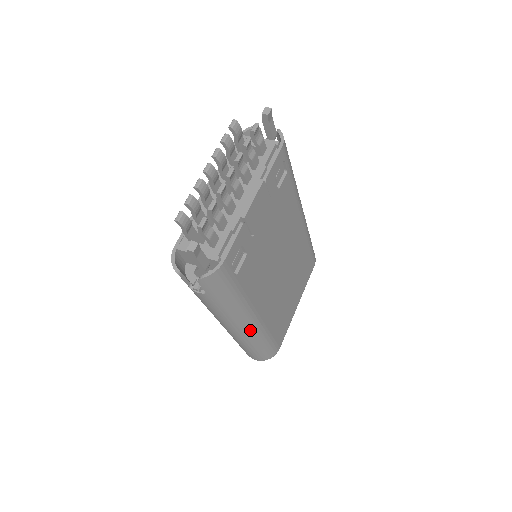
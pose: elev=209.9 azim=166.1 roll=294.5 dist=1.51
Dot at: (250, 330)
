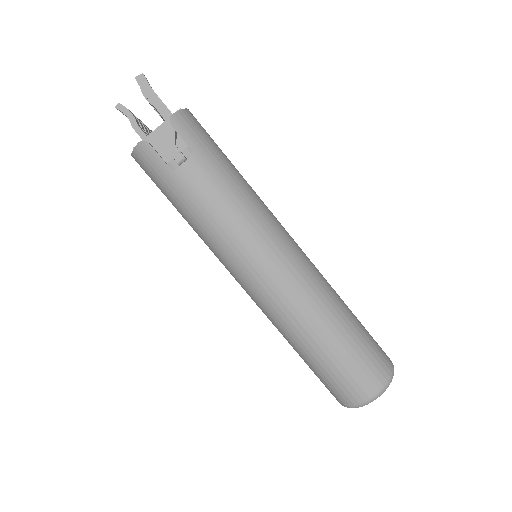
Dot at: (303, 264)
